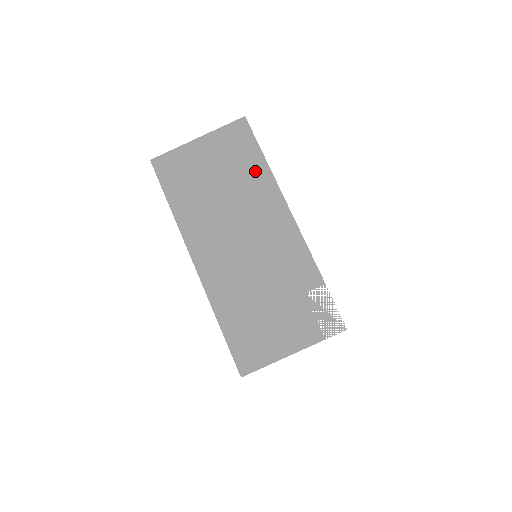
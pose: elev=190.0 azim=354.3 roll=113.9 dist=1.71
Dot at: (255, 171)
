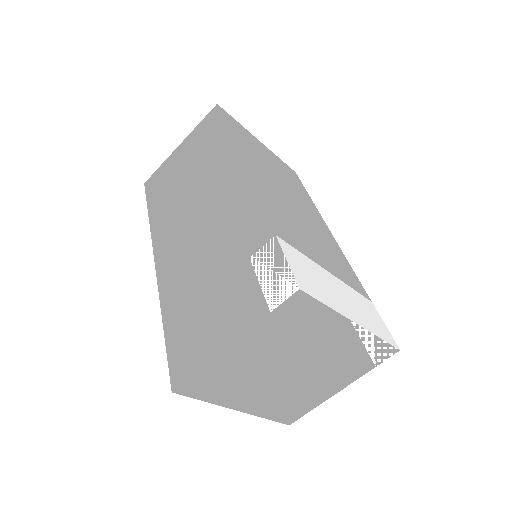
Dot at: (218, 147)
